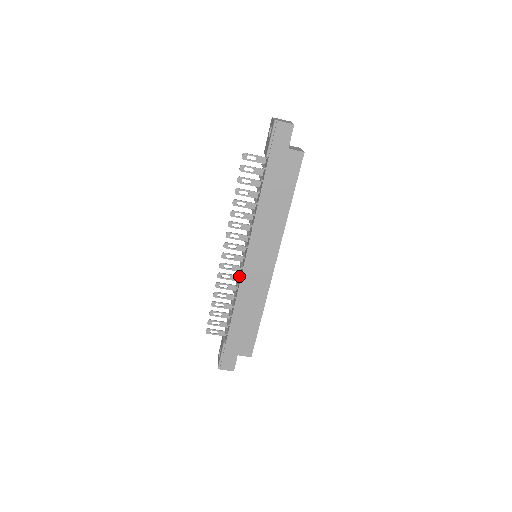
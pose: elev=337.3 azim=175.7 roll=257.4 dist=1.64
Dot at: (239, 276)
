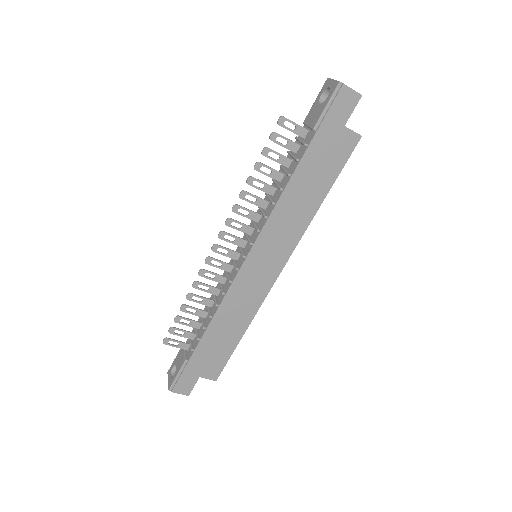
Dot at: (230, 279)
